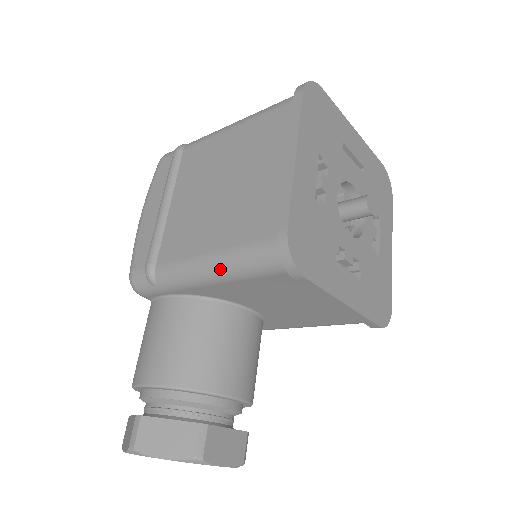
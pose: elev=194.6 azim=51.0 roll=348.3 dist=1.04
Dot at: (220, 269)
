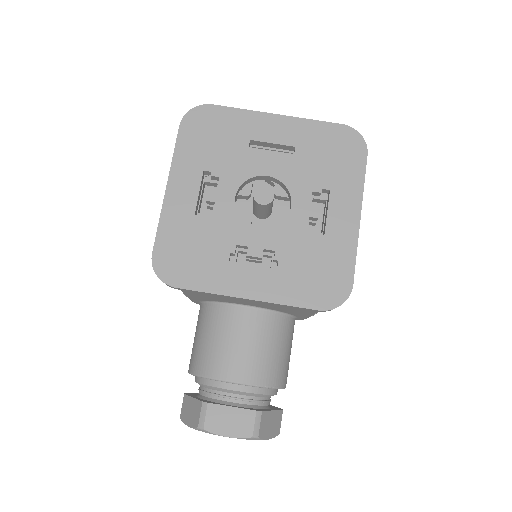
Dot at: occluded
